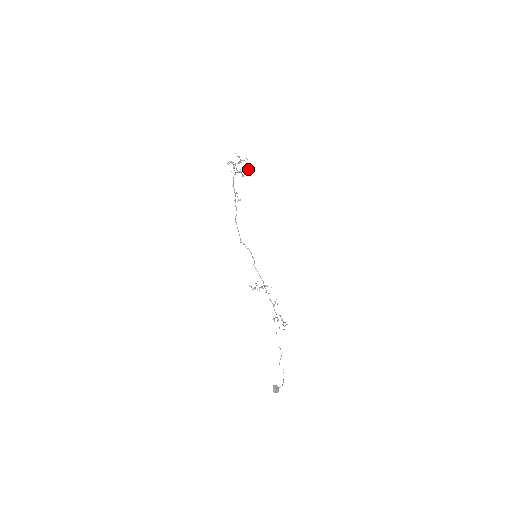
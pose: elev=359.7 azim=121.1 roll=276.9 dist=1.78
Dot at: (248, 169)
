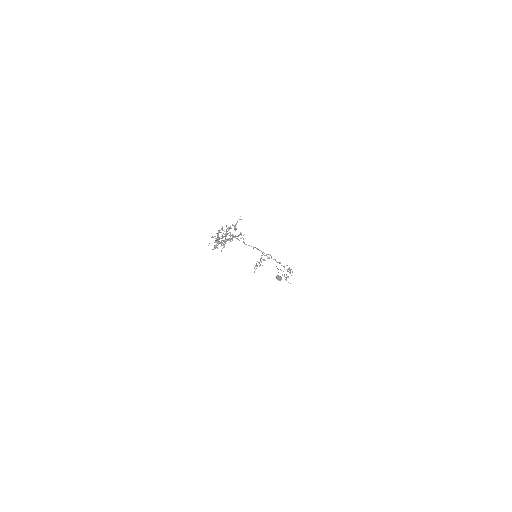
Dot at: (235, 225)
